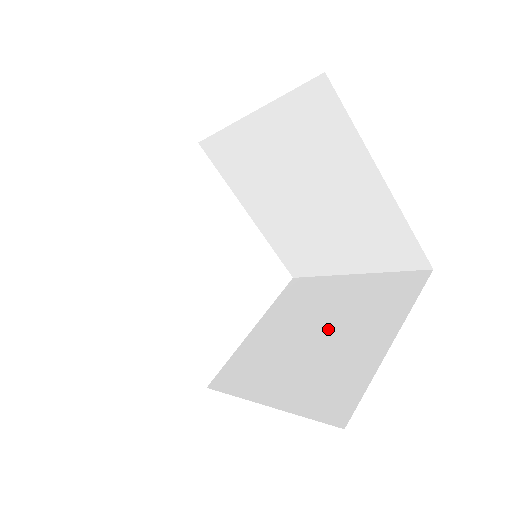
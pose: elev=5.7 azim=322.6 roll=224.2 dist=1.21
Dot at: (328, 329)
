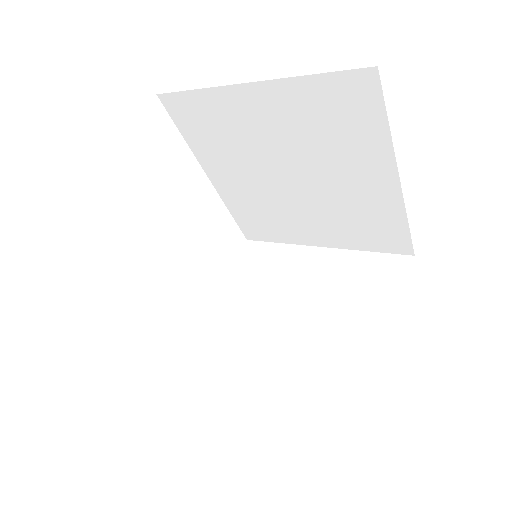
Dot at: (313, 315)
